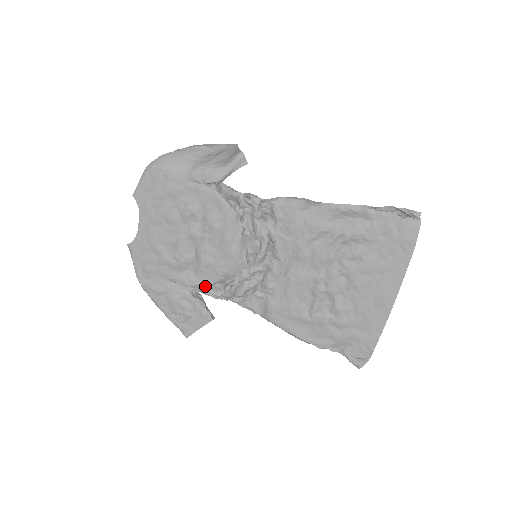
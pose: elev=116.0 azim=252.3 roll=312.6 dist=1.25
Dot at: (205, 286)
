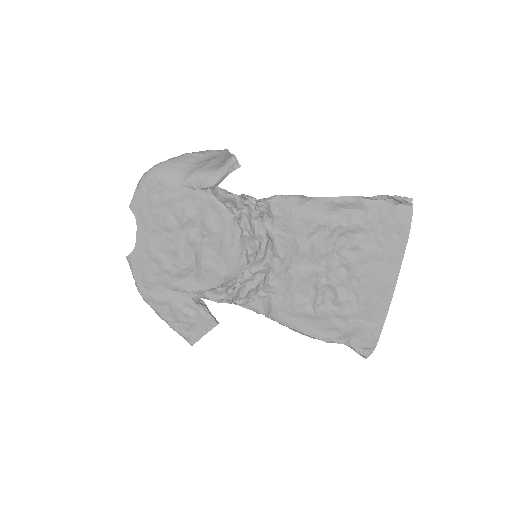
Dot at: (207, 291)
